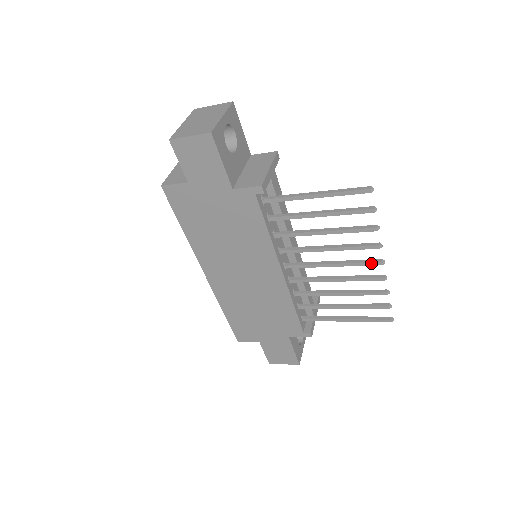
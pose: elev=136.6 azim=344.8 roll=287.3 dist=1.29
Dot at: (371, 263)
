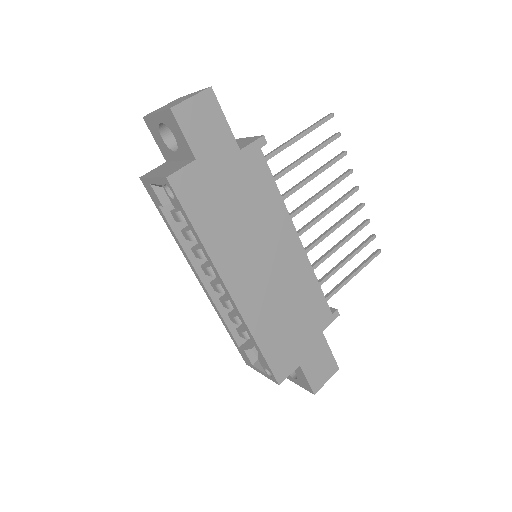
Dot at: (352, 192)
